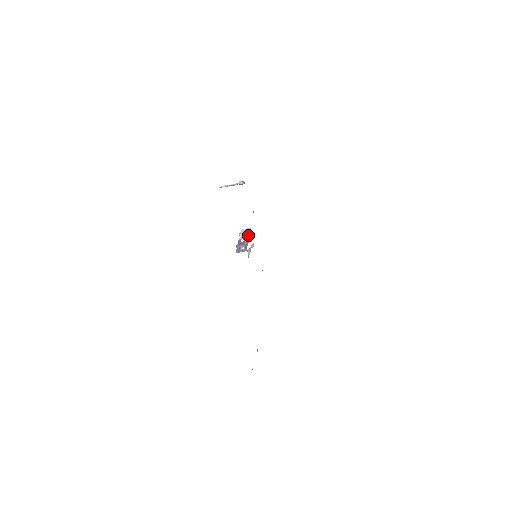
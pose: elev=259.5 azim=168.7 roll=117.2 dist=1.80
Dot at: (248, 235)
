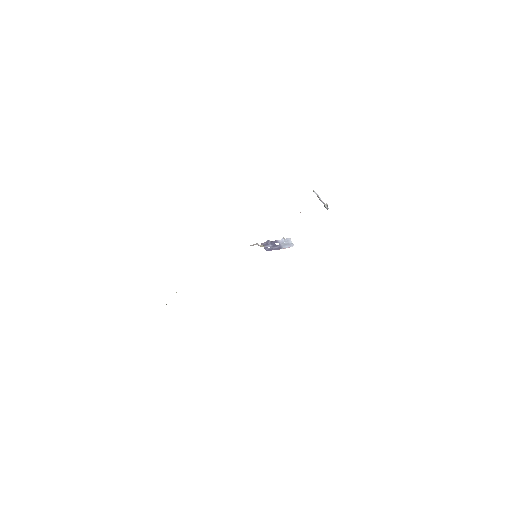
Dot at: (285, 246)
